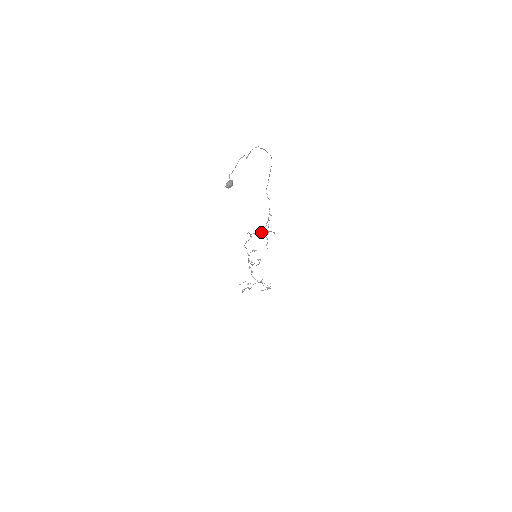
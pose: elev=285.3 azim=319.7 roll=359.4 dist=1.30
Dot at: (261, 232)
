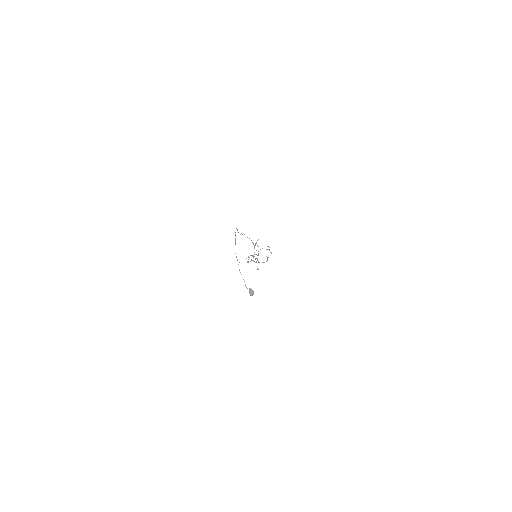
Dot at: occluded
